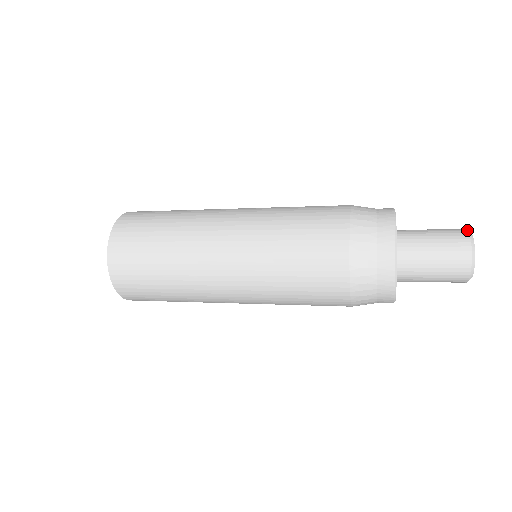
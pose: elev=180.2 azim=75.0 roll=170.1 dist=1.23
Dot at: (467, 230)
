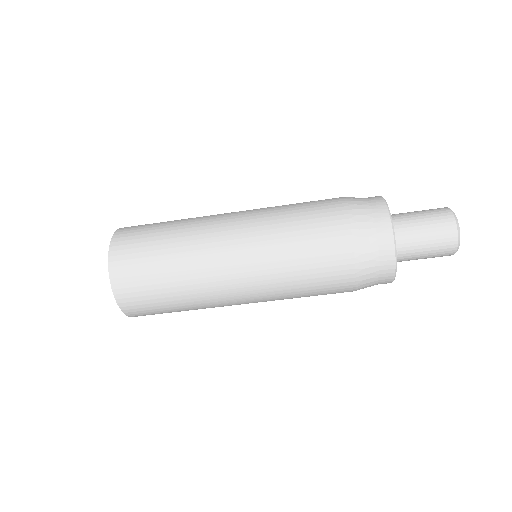
Dot at: occluded
